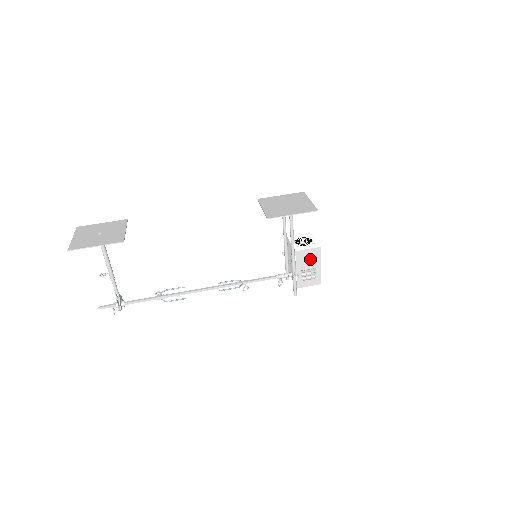
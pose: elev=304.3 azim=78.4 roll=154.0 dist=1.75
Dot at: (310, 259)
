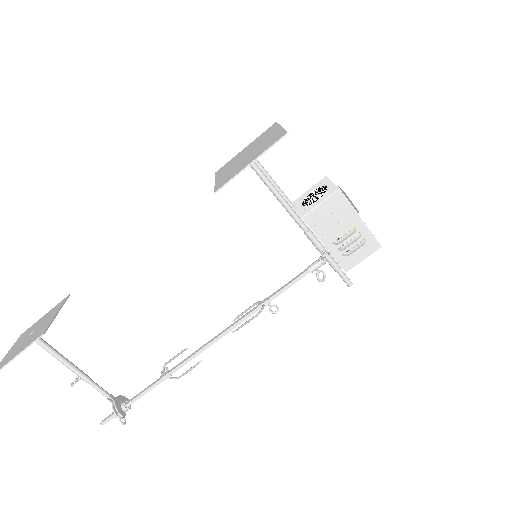
Dot at: (335, 217)
